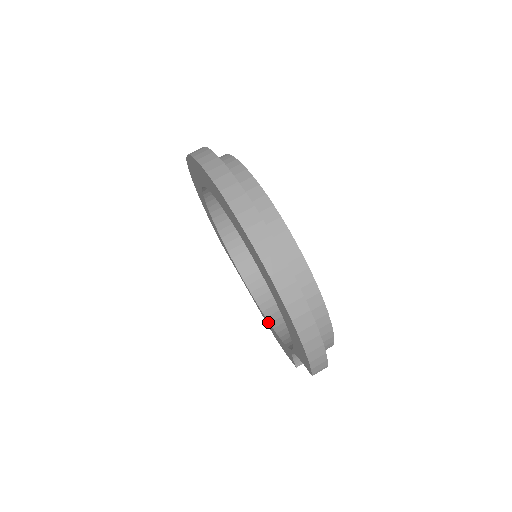
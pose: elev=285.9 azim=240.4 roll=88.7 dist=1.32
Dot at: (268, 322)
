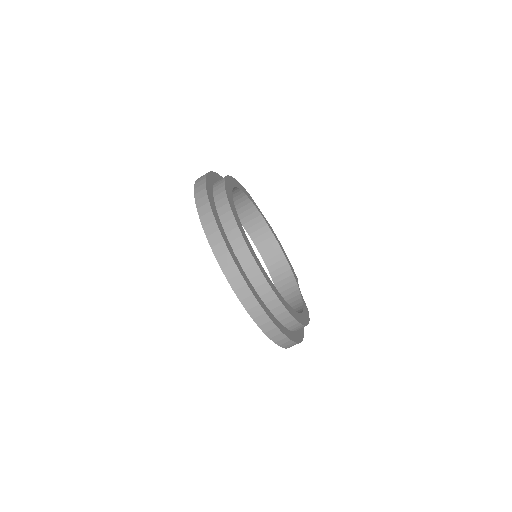
Dot at: (260, 254)
